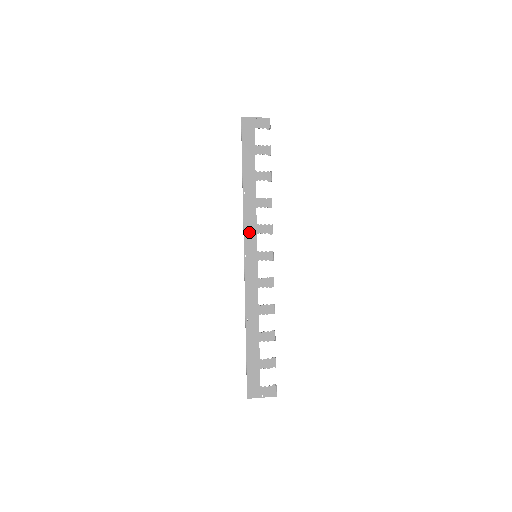
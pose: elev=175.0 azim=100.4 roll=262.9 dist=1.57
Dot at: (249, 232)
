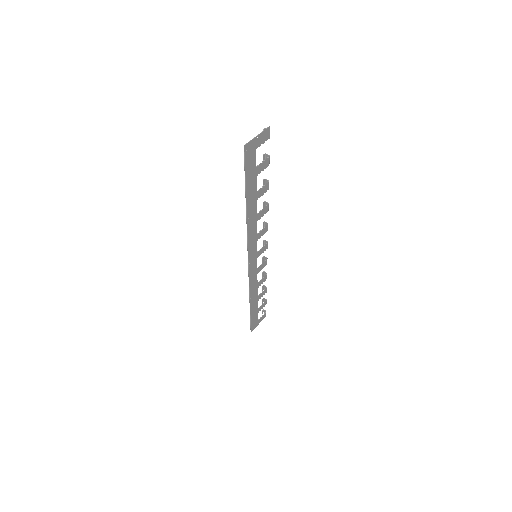
Dot at: (251, 245)
